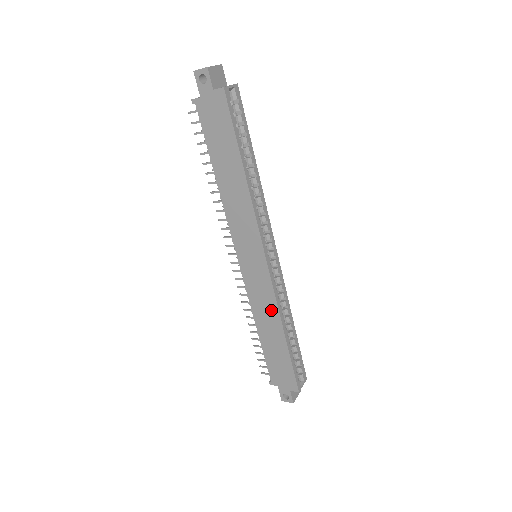
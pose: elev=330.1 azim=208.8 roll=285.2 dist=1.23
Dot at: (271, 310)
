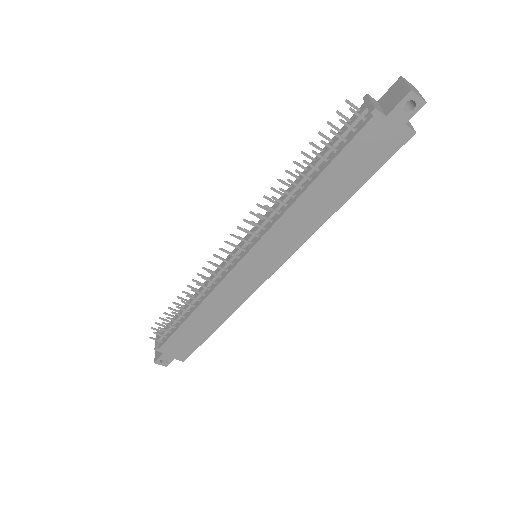
Dot at: (230, 305)
